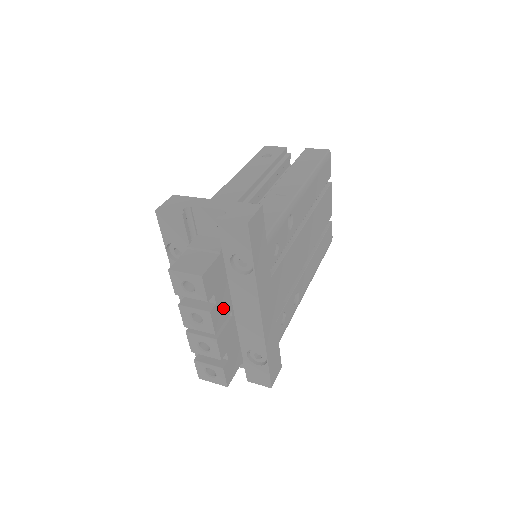
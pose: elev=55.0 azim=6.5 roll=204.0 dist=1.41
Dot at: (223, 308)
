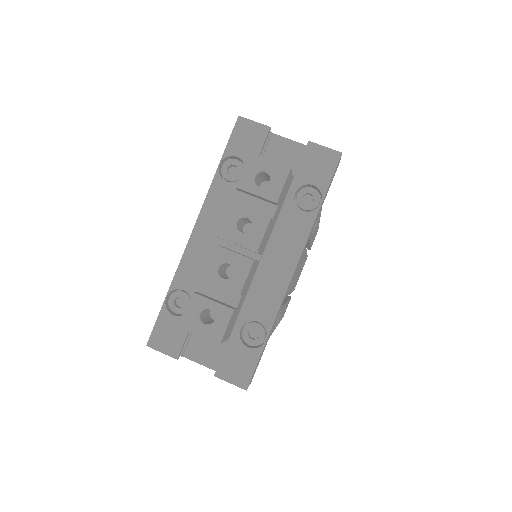
Dot at: (267, 236)
